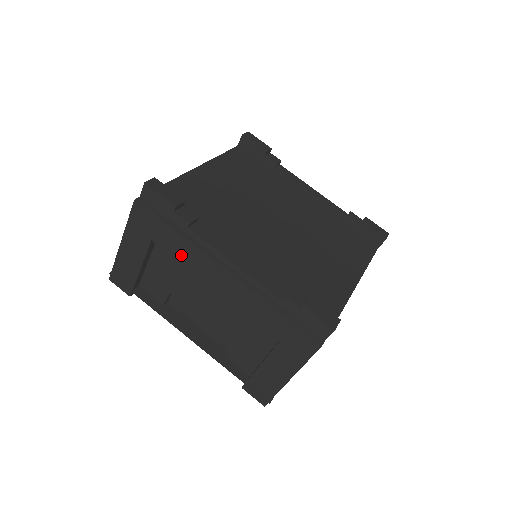
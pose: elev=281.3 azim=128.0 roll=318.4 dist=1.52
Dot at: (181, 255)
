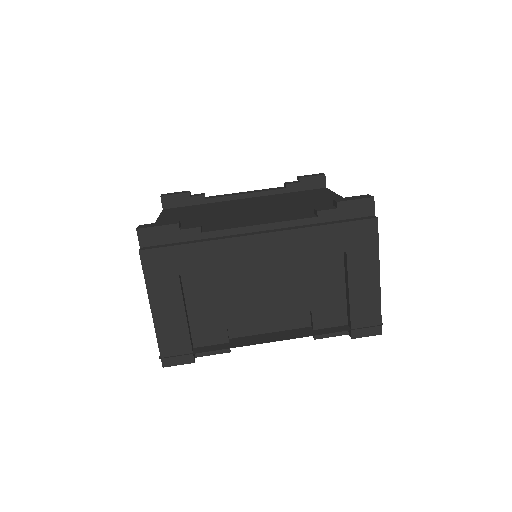
Dot at: (214, 261)
